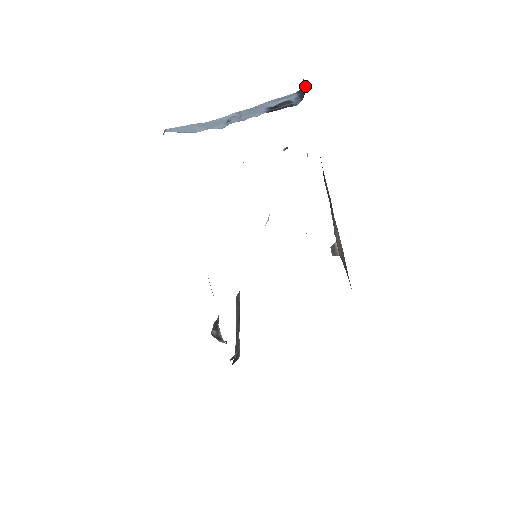
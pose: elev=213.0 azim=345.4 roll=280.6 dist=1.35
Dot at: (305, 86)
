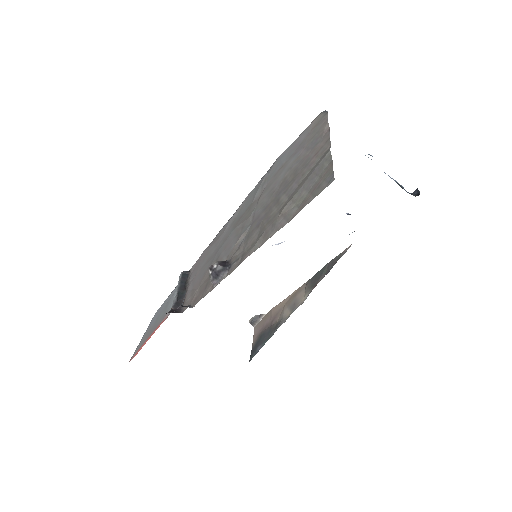
Dot at: (413, 193)
